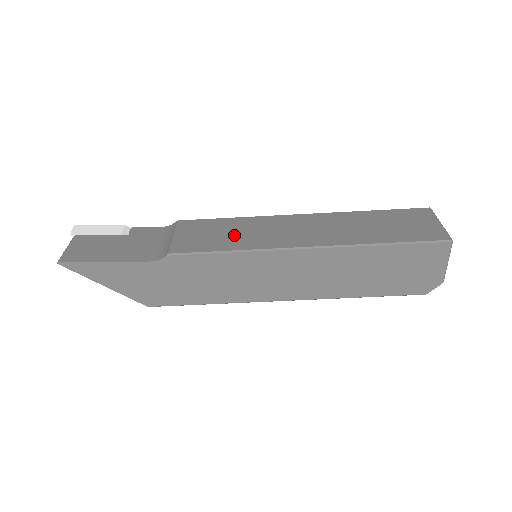
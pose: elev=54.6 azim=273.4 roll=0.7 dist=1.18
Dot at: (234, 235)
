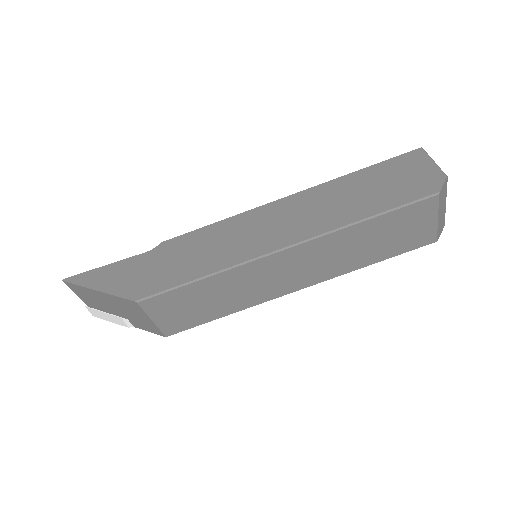
Dot at: occluded
